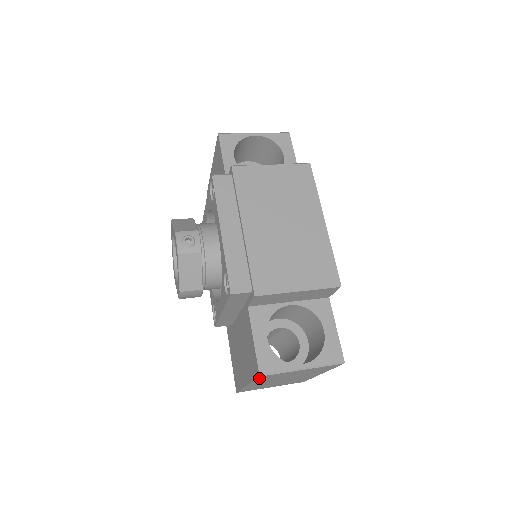
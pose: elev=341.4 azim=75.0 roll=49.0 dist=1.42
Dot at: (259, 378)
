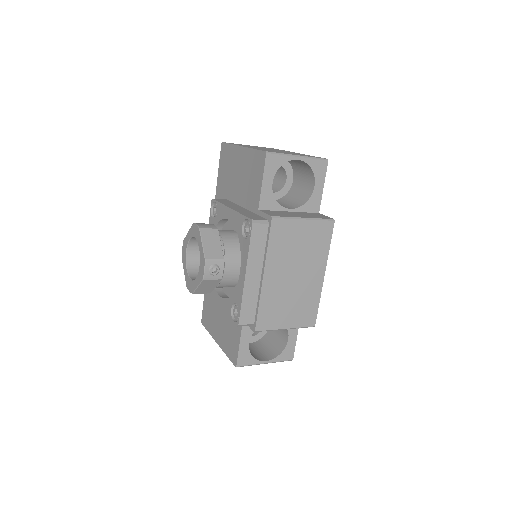
Dot at: occluded
